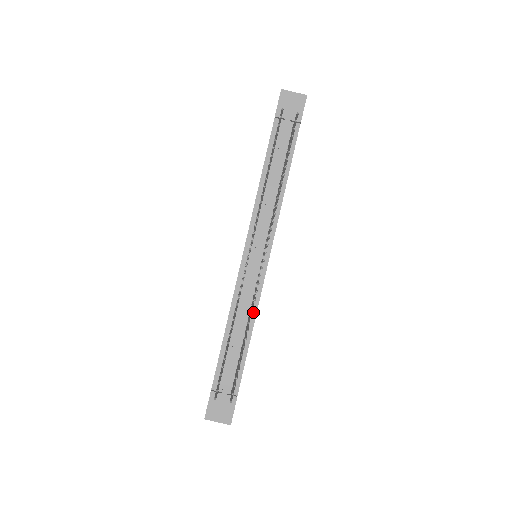
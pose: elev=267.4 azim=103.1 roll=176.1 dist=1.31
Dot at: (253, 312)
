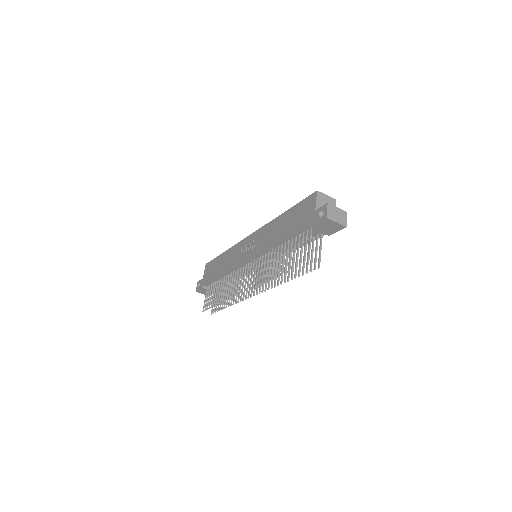
Dot at: occluded
